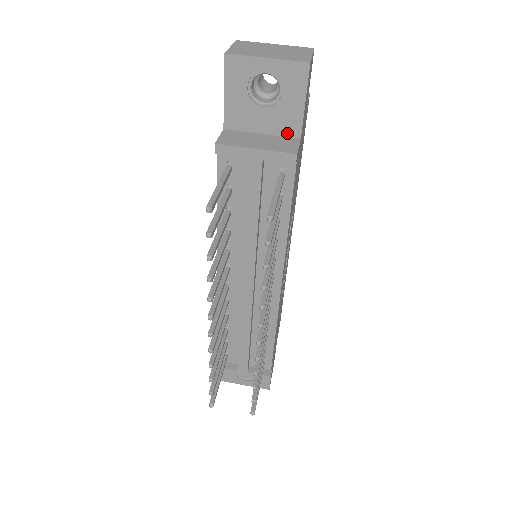
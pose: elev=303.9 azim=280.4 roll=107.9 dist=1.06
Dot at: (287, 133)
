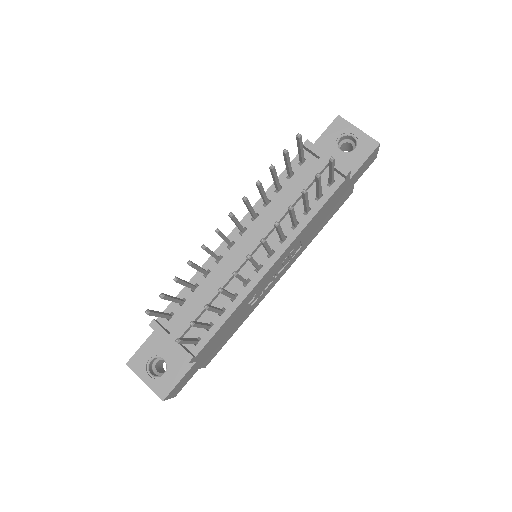
Dot at: occluded
